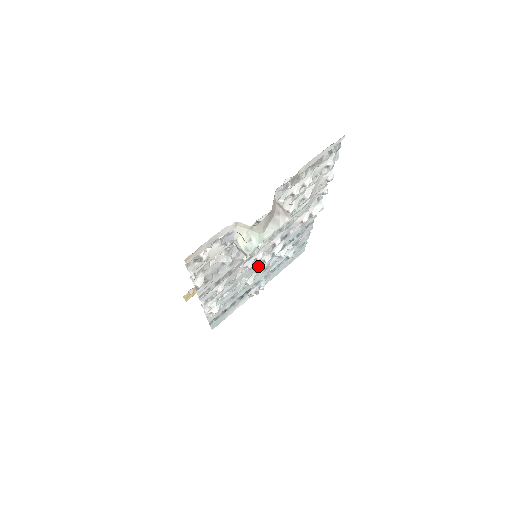
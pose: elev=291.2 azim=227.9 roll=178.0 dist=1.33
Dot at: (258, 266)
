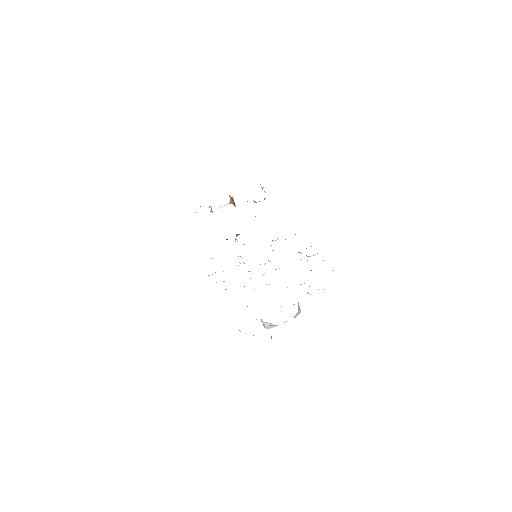
Dot at: occluded
